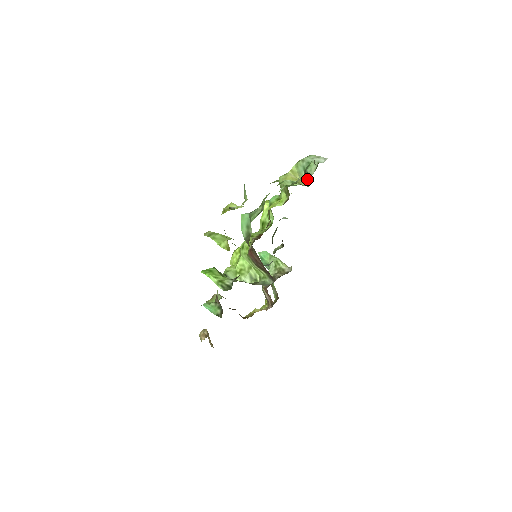
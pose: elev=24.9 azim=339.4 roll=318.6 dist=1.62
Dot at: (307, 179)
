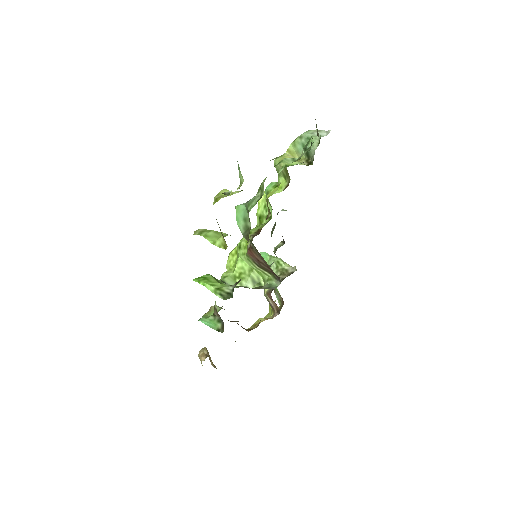
Dot at: (309, 157)
